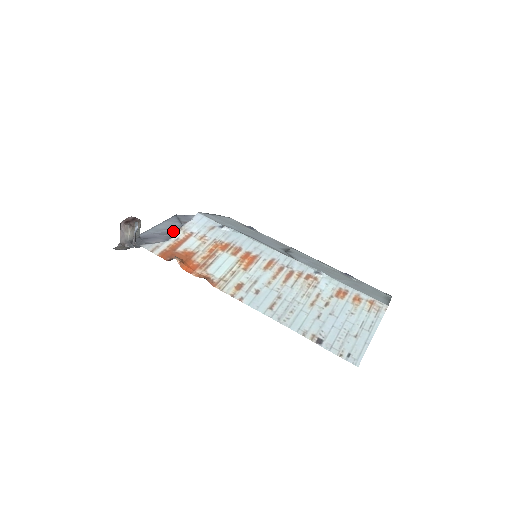
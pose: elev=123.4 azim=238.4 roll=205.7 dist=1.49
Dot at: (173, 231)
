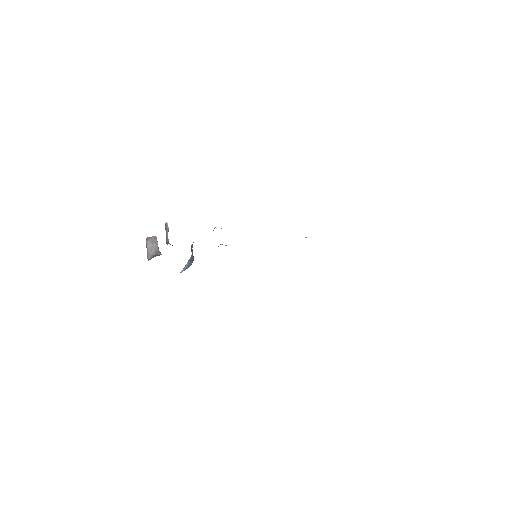
Dot at: occluded
